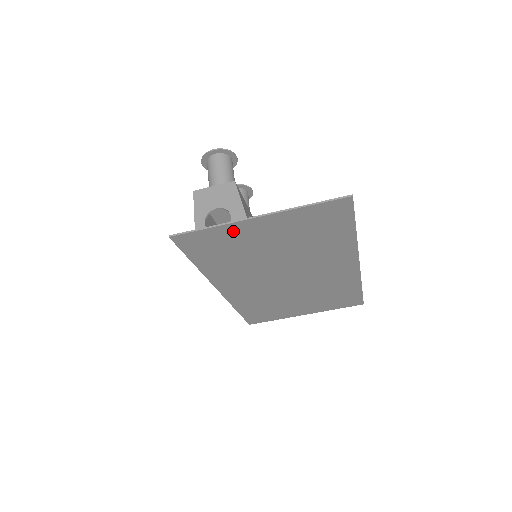
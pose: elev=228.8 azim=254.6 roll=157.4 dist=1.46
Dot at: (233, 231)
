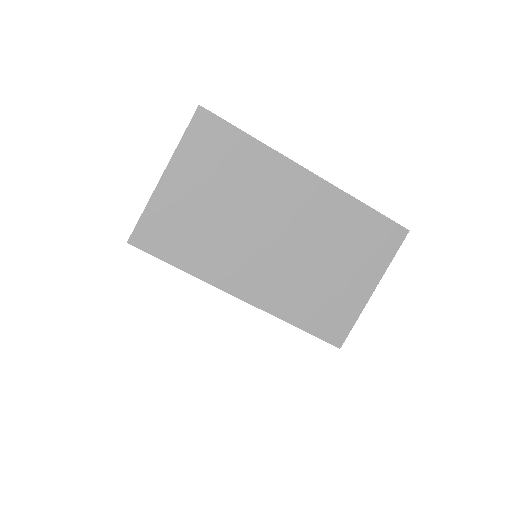
Dot at: (163, 203)
